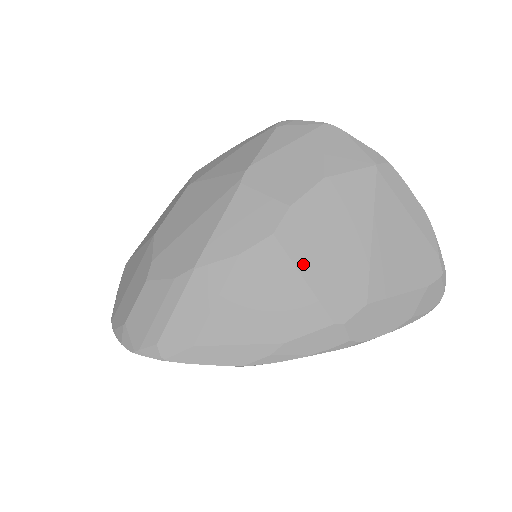
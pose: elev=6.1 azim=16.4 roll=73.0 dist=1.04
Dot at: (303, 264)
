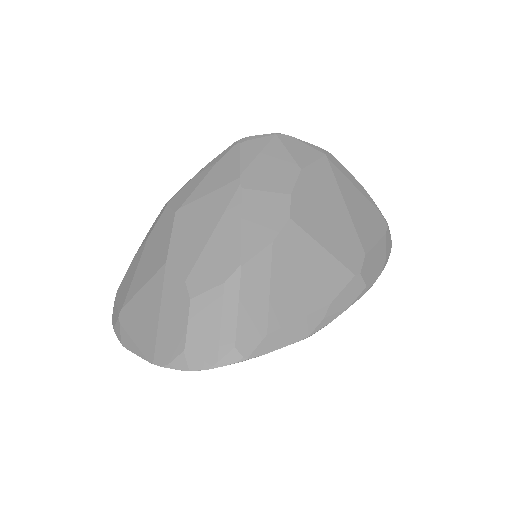
Dot at: (318, 236)
